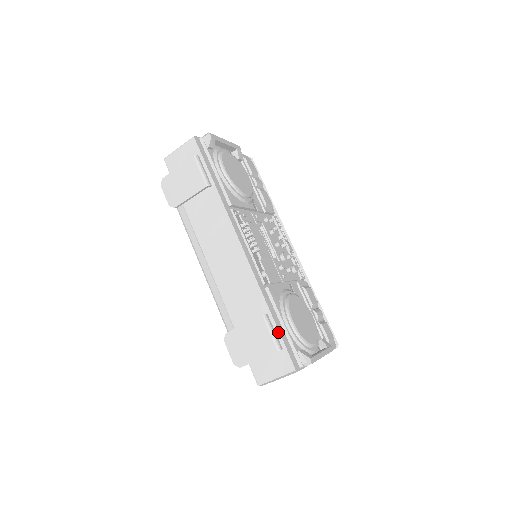
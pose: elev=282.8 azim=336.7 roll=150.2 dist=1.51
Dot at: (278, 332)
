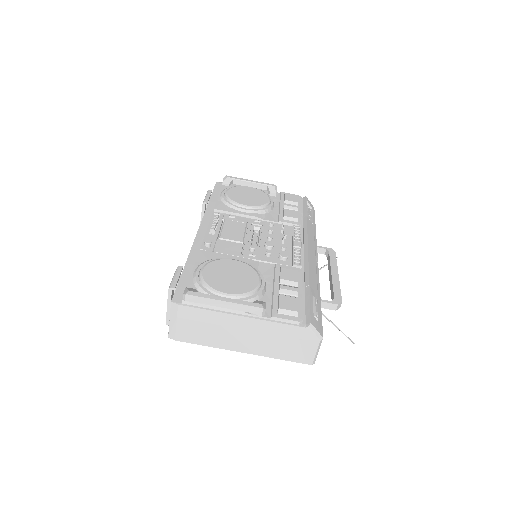
Dot at: (180, 277)
